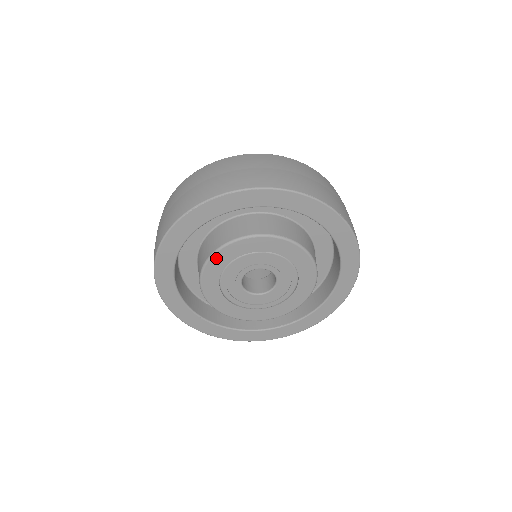
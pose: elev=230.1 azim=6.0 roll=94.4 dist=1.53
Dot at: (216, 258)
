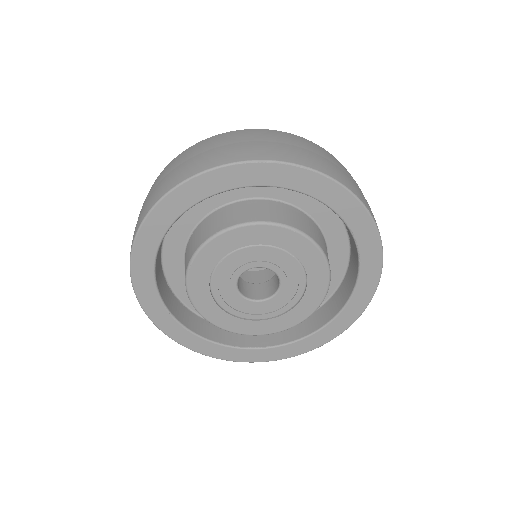
Dot at: (236, 233)
